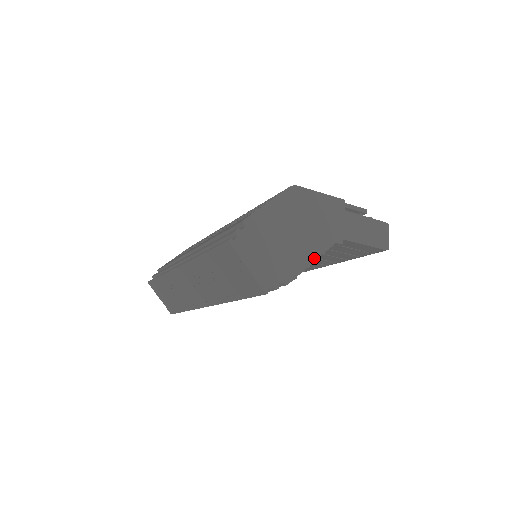
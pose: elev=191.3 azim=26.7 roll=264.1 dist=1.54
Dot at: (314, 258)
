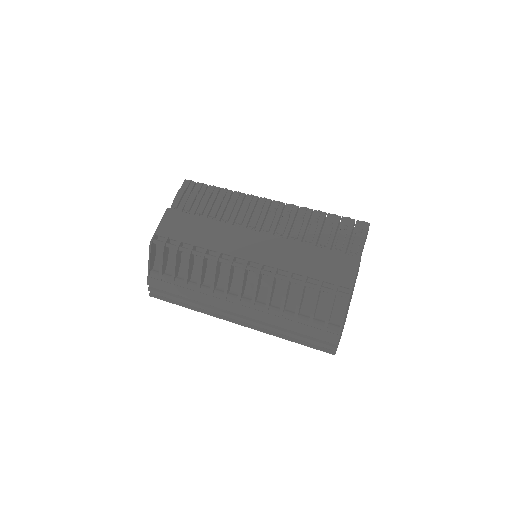
Dot at: occluded
